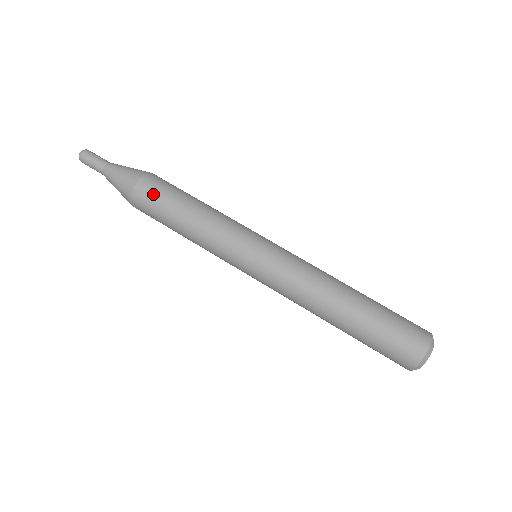
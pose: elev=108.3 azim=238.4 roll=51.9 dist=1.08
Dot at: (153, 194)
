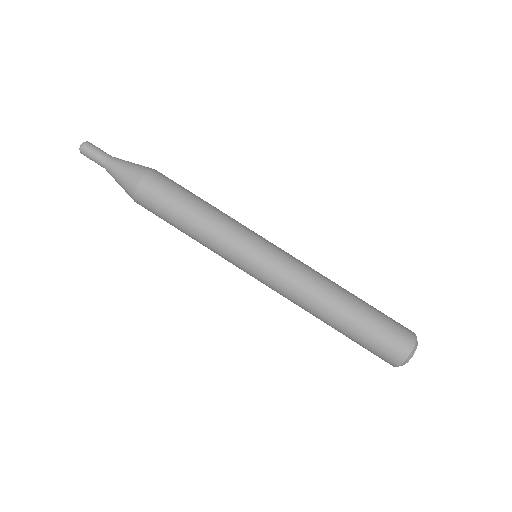
Dot at: (156, 195)
